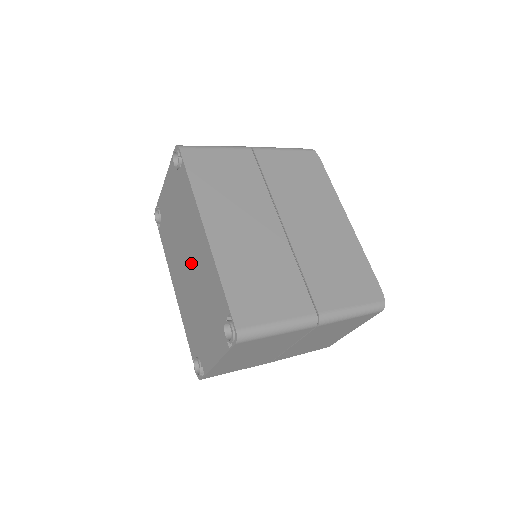
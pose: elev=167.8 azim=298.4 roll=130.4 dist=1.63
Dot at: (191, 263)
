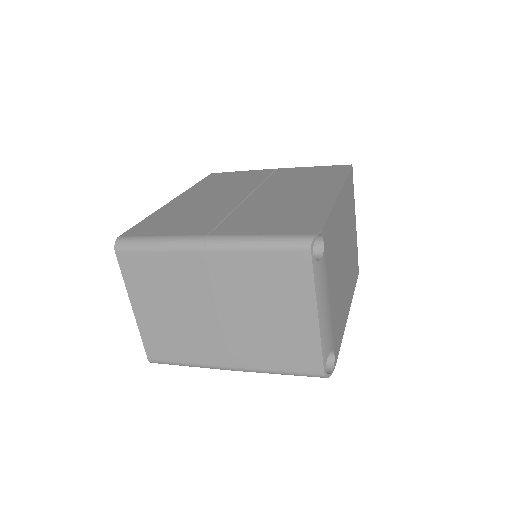
Dot at: occluded
